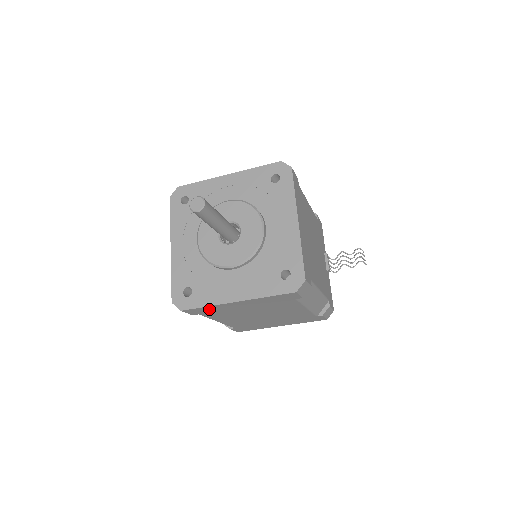
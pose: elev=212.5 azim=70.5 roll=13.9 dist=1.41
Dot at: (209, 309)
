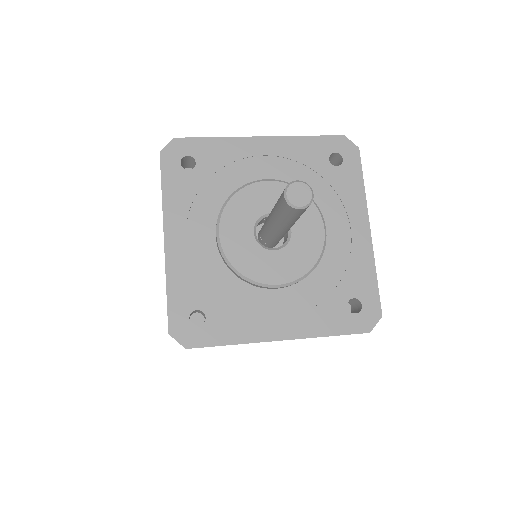
Dot at: occluded
